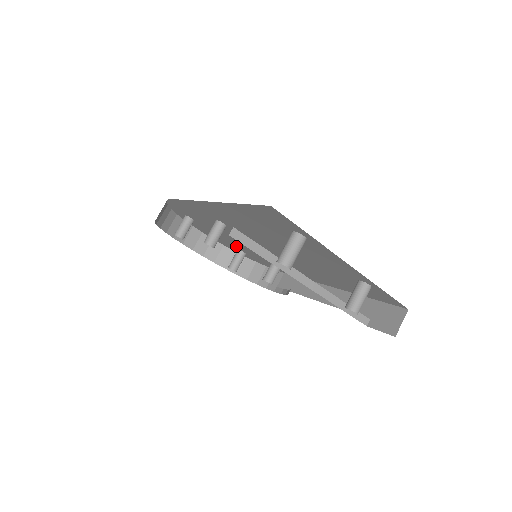
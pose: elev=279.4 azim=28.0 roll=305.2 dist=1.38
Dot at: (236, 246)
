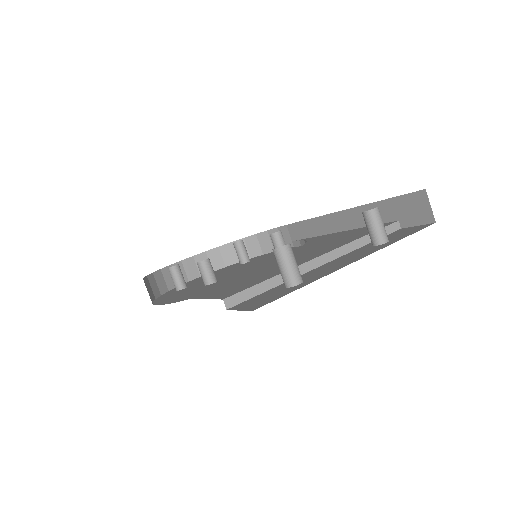
Dot at: occluded
